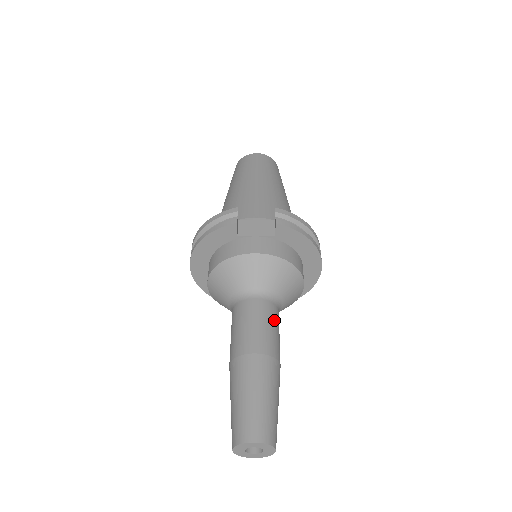
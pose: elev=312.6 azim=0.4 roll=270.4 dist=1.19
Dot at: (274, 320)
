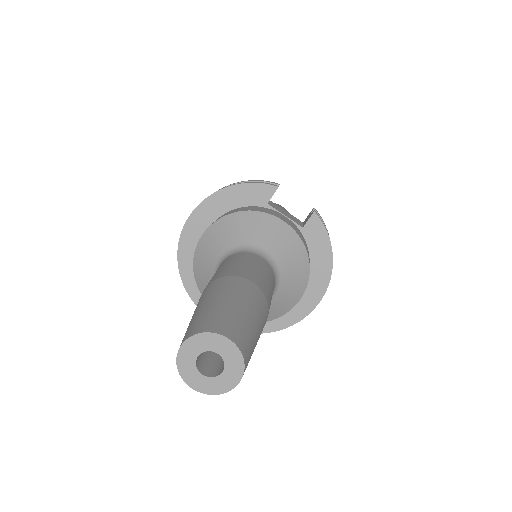
Dot at: (273, 286)
